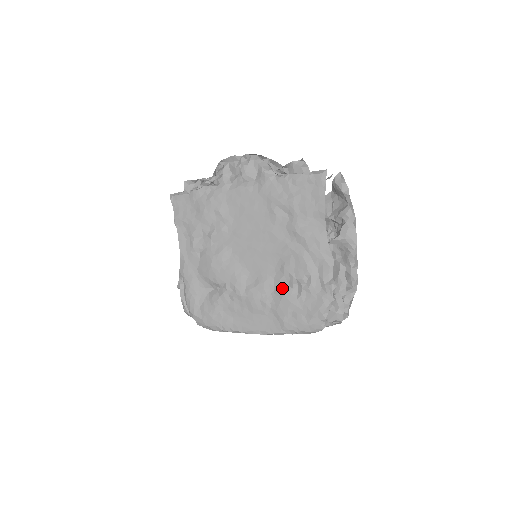
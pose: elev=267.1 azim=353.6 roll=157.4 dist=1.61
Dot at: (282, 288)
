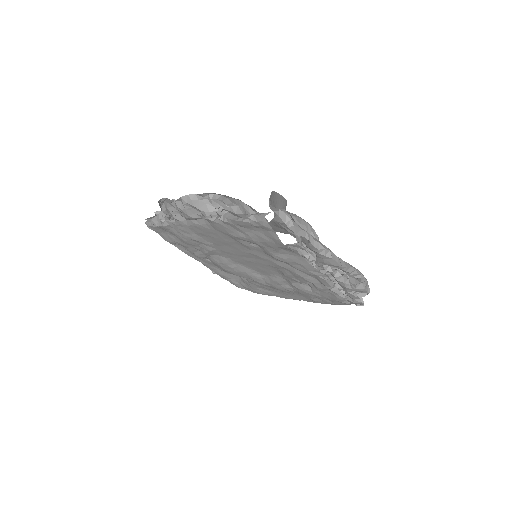
Dot at: (294, 284)
